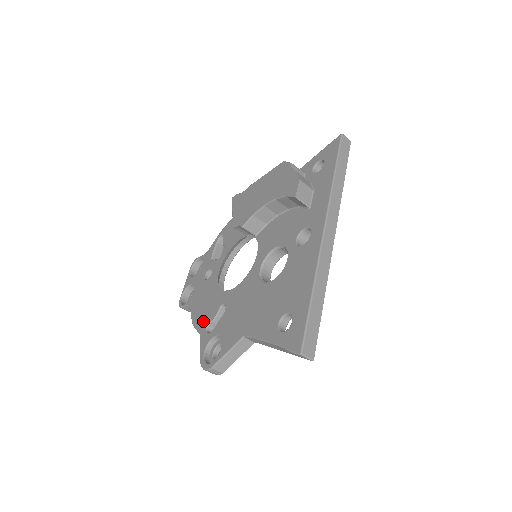
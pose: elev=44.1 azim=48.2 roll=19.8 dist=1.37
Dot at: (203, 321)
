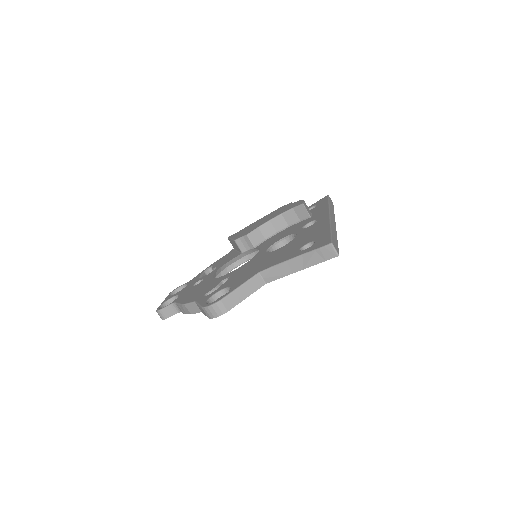
Dot at: (199, 295)
